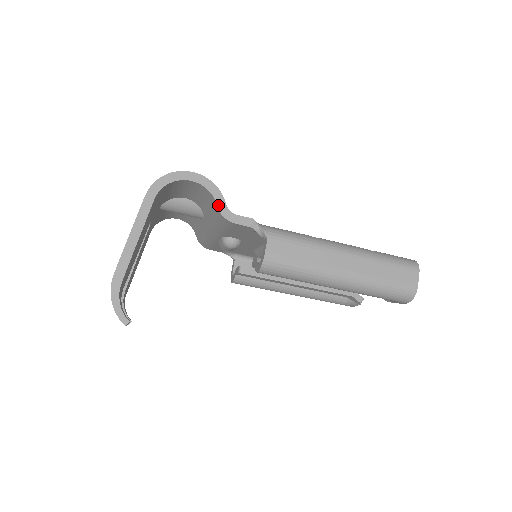
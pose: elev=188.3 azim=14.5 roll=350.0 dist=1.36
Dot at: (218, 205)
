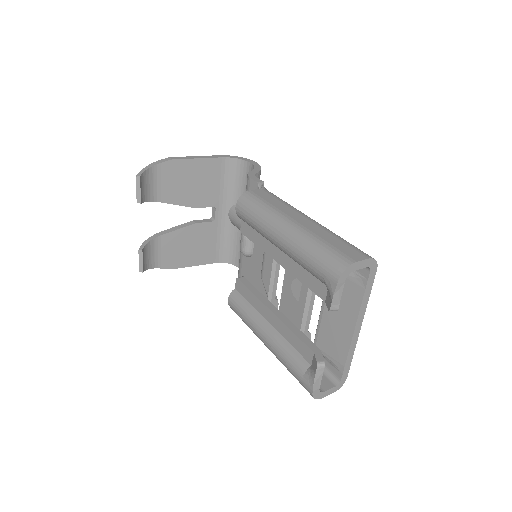
Dot at: (251, 171)
